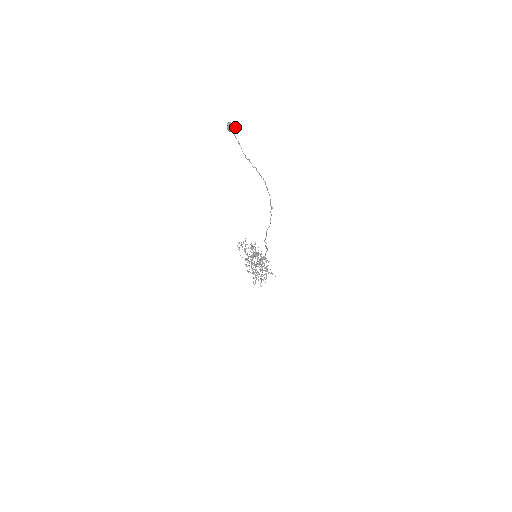
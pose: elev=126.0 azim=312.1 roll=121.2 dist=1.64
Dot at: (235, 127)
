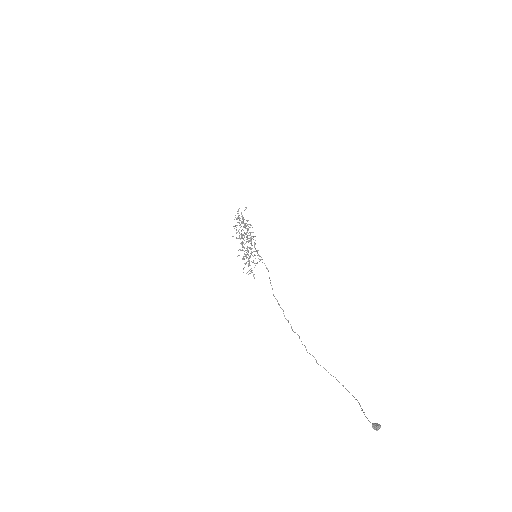
Dot at: (379, 428)
